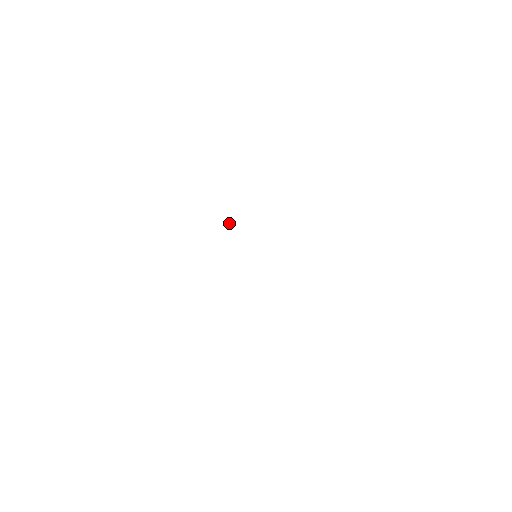
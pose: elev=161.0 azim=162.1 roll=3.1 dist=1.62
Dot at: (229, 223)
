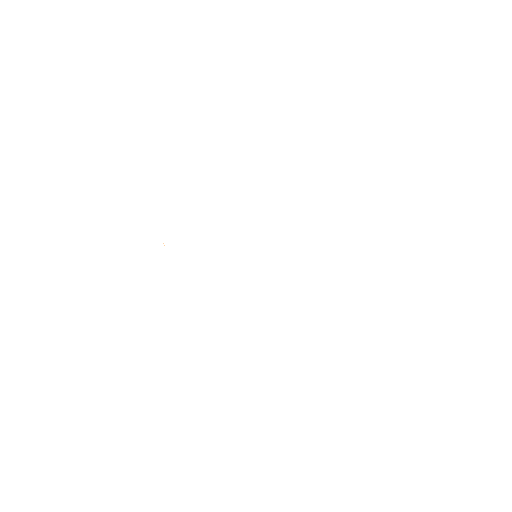
Dot at: occluded
